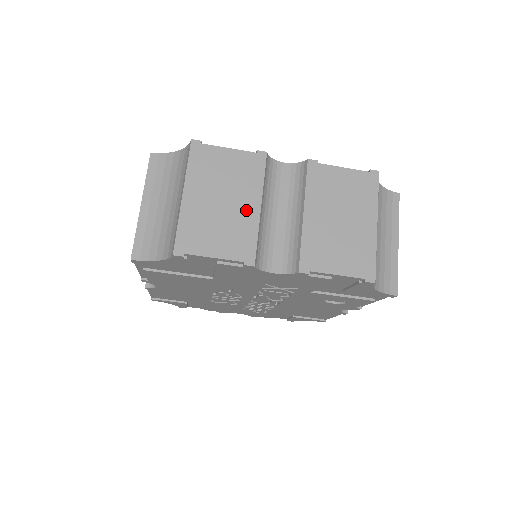
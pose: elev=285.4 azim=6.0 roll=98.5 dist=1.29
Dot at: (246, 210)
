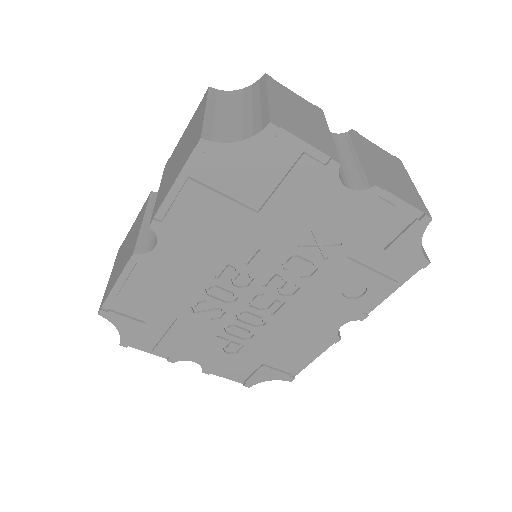
Dot at: (320, 130)
